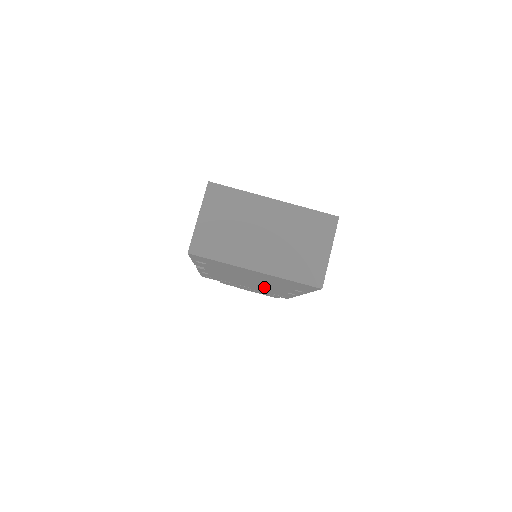
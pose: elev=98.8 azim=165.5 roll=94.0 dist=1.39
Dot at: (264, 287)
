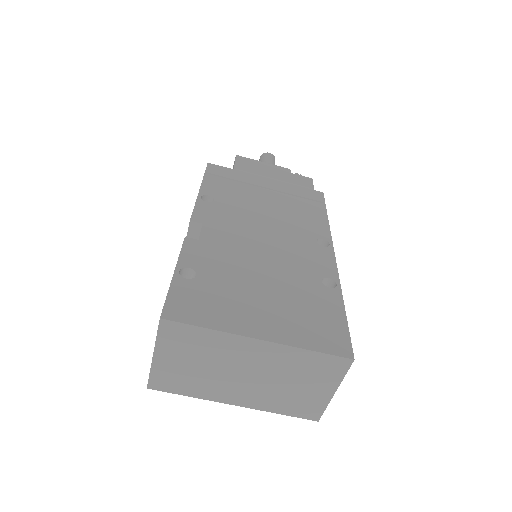
Dot at: occluded
